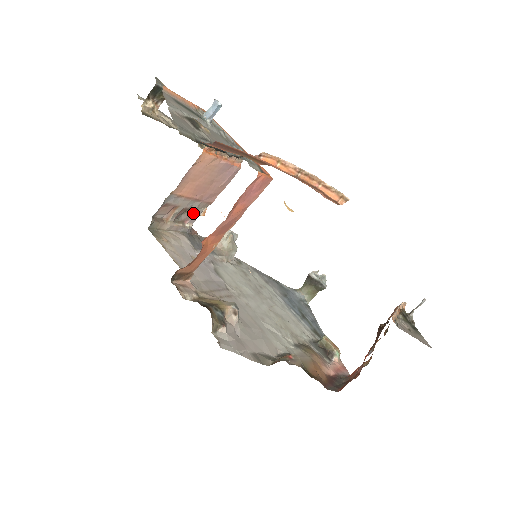
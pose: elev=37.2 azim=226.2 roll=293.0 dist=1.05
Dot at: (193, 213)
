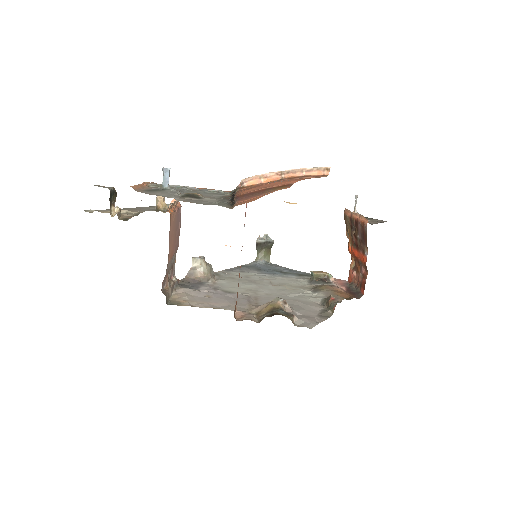
Dot at: (172, 267)
